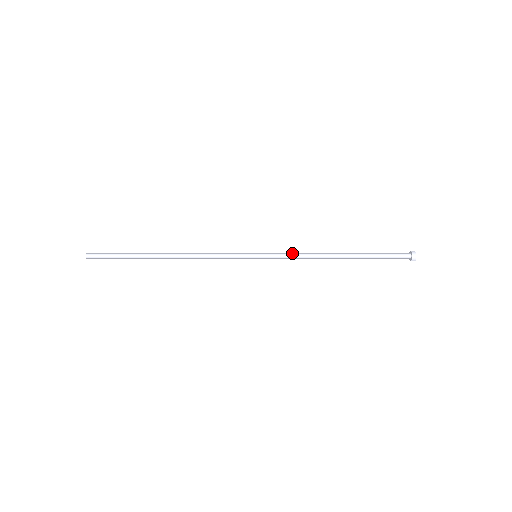
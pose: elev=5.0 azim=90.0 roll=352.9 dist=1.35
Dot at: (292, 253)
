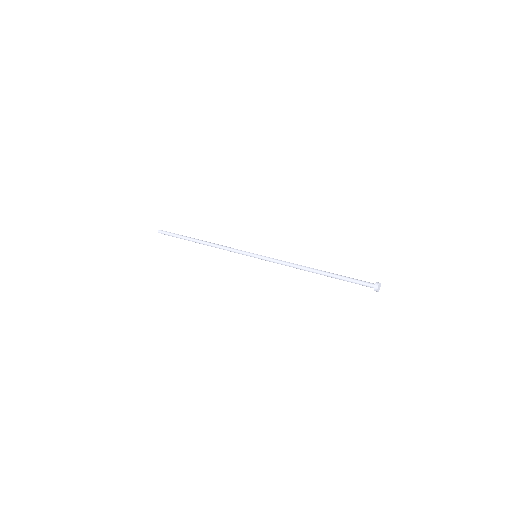
Dot at: (281, 260)
